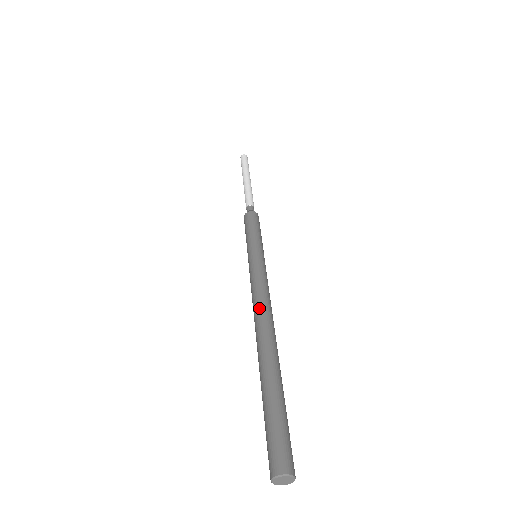
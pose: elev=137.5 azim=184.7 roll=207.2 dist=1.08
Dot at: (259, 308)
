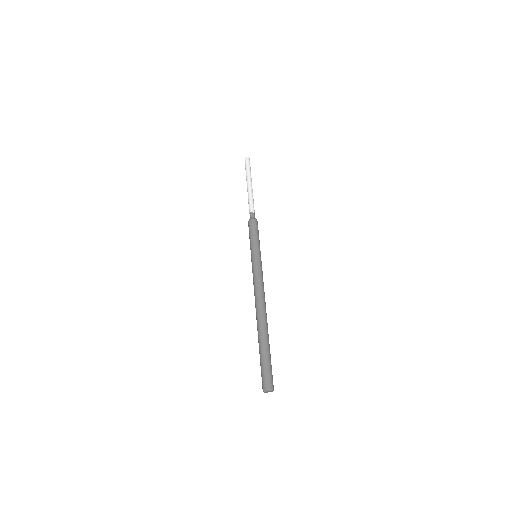
Dot at: (255, 300)
